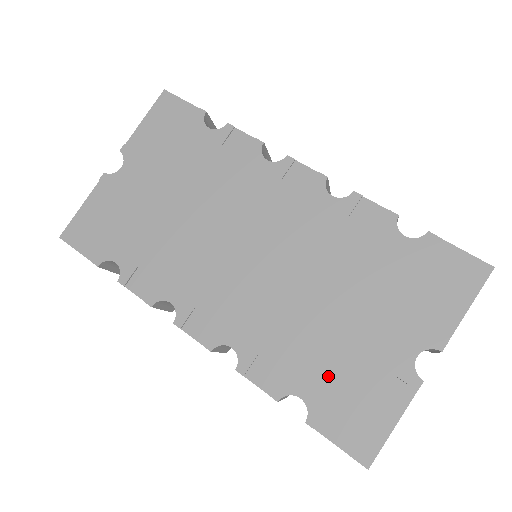
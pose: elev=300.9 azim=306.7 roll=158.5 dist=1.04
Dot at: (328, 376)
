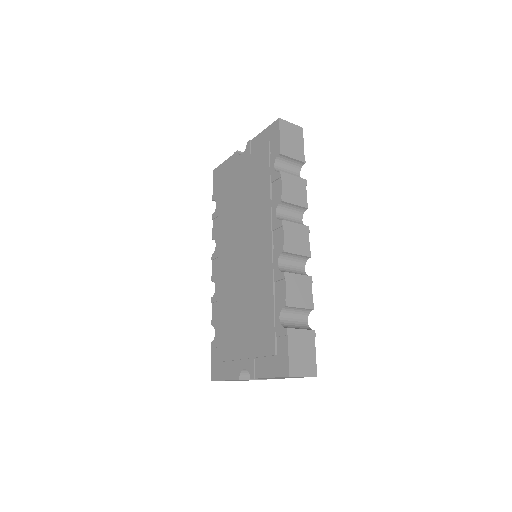
Dot at: (224, 337)
